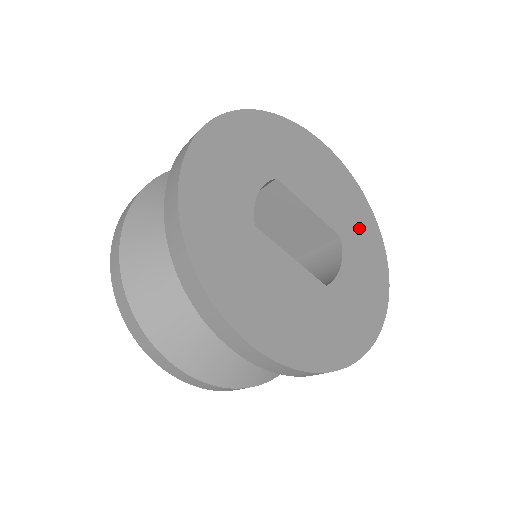
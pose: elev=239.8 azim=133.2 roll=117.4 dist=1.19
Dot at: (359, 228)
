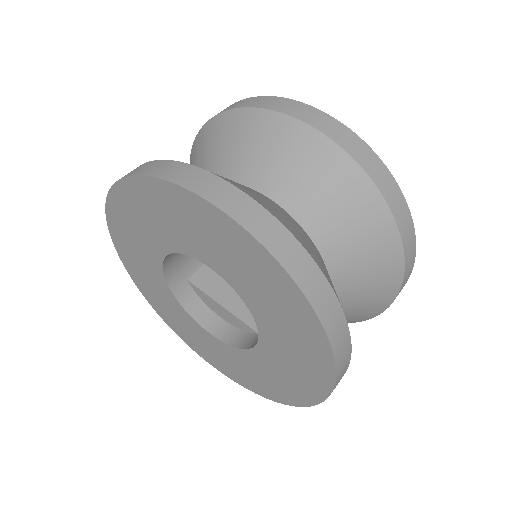
Dot at: occluded
